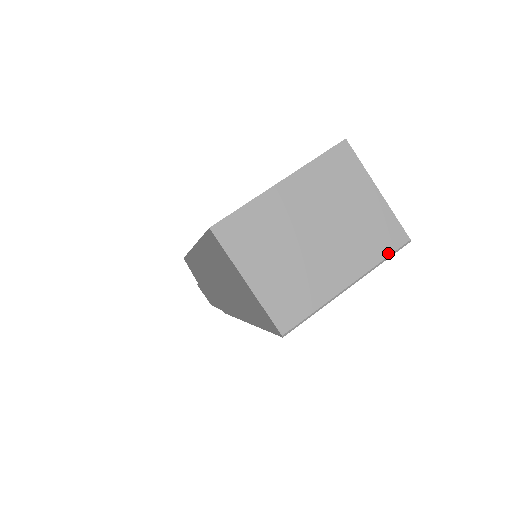
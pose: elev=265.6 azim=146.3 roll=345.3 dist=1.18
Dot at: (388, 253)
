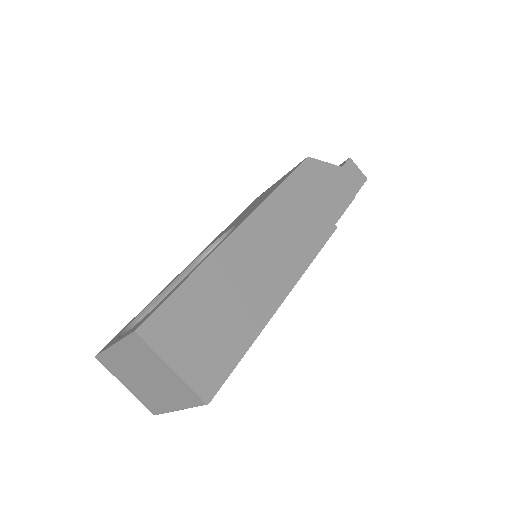
Dot at: (194, 405)
